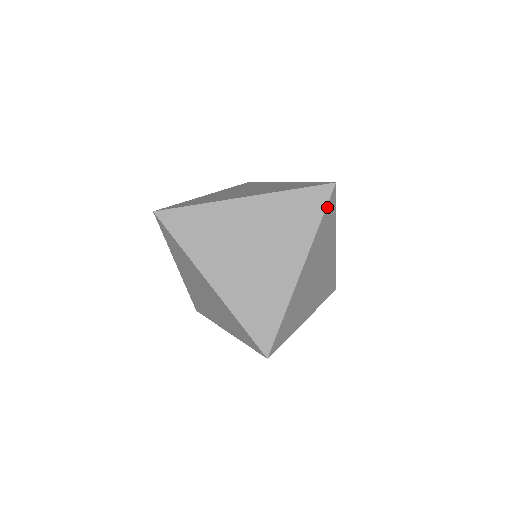
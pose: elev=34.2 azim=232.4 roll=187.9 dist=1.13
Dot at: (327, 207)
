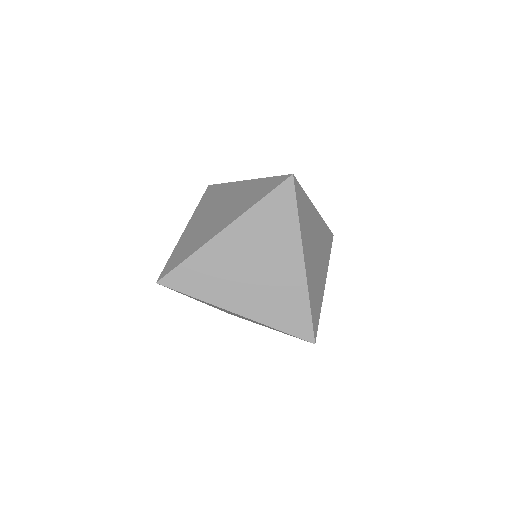
Dot at: (297, 199)
